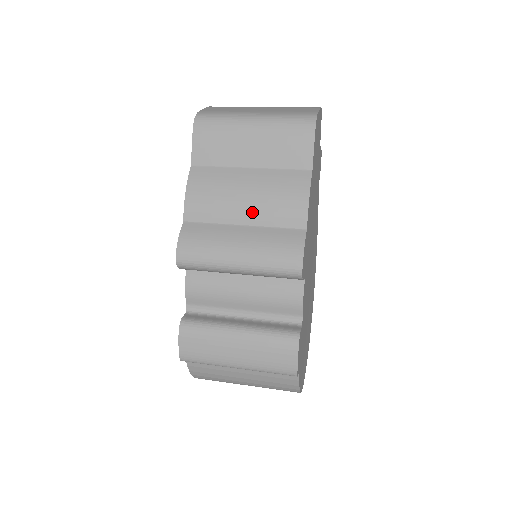
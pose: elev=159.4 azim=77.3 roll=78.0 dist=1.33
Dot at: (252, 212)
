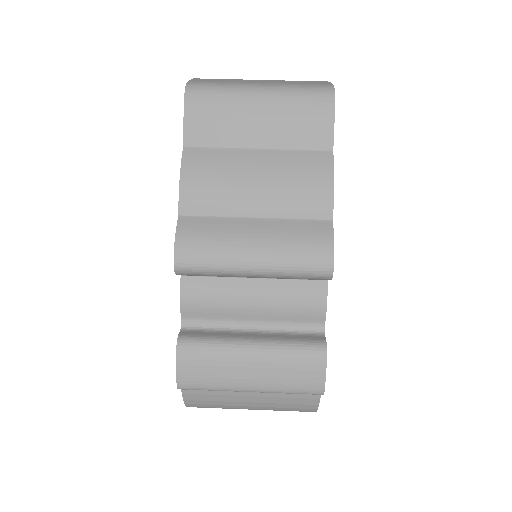
Dot at: (266, 201)
